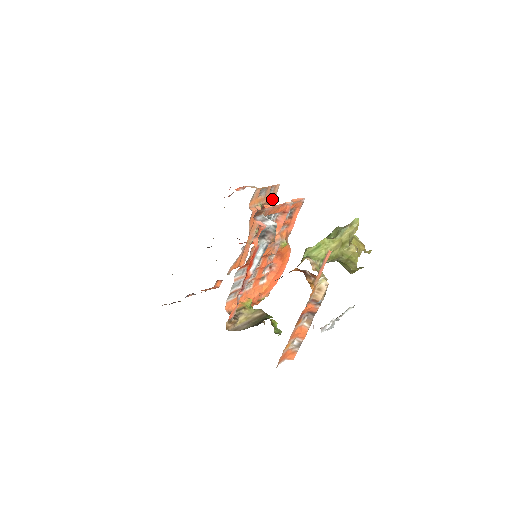
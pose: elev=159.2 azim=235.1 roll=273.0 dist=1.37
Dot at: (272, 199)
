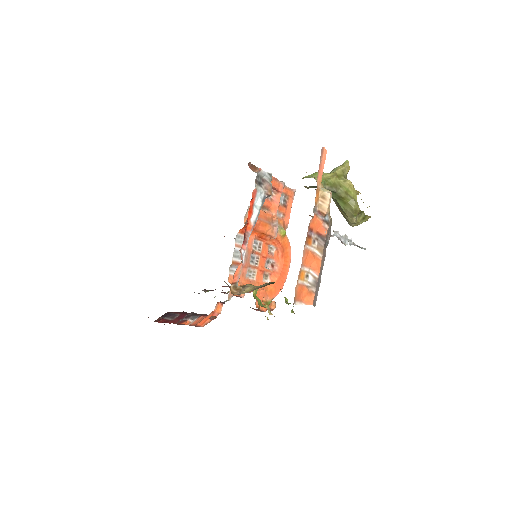
Dot at: occluded
